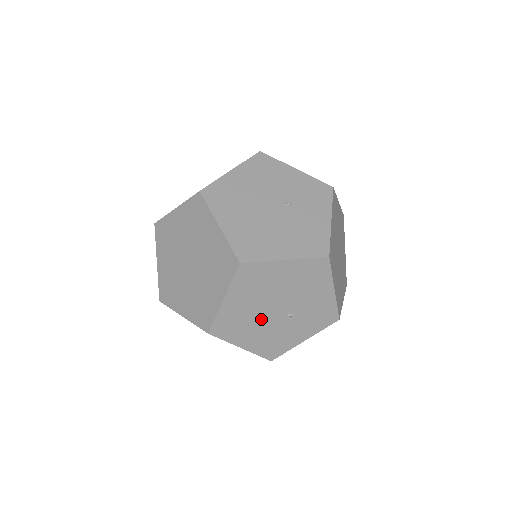
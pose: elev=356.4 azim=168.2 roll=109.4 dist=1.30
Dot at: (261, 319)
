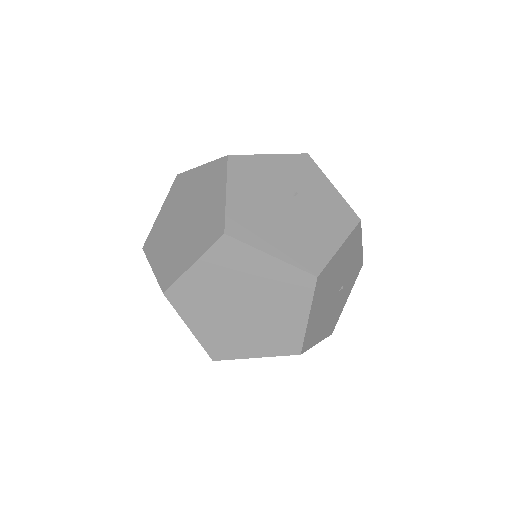
Dot at: (327, 309)
